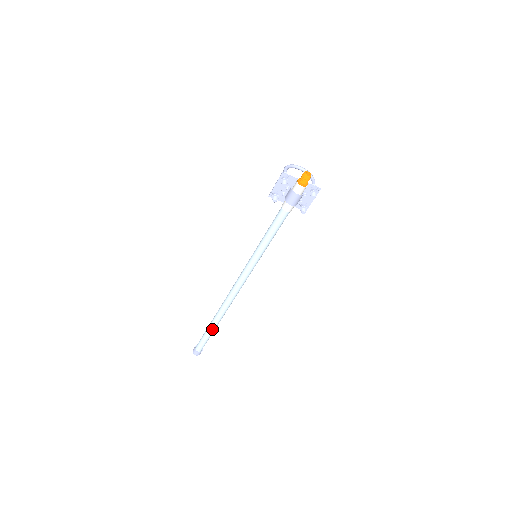
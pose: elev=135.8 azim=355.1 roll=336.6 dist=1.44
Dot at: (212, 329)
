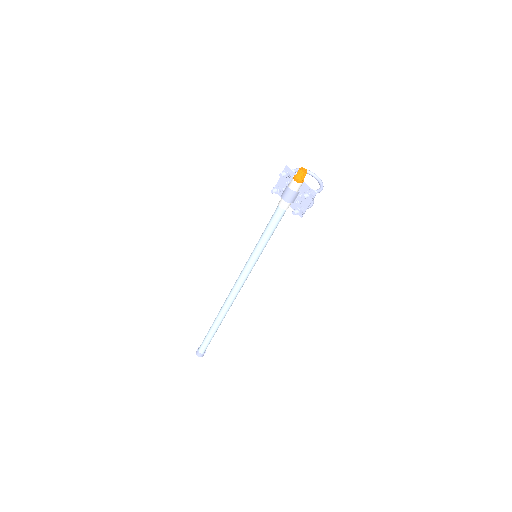
Dot at: (212, 329)
